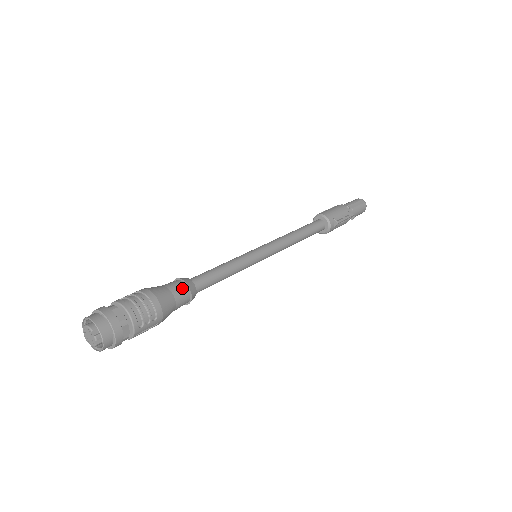
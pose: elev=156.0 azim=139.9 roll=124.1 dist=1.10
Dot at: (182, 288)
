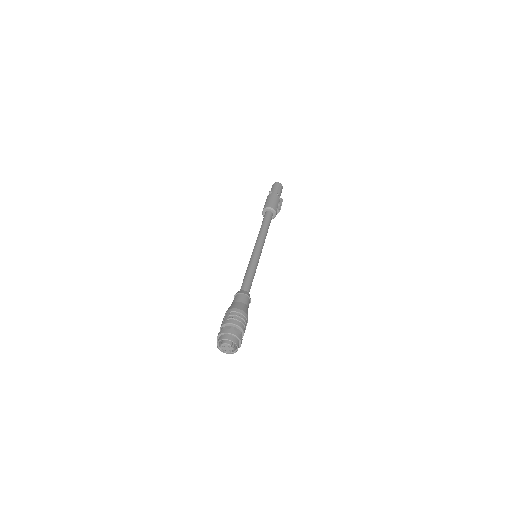
Dot at: (247, 299)
